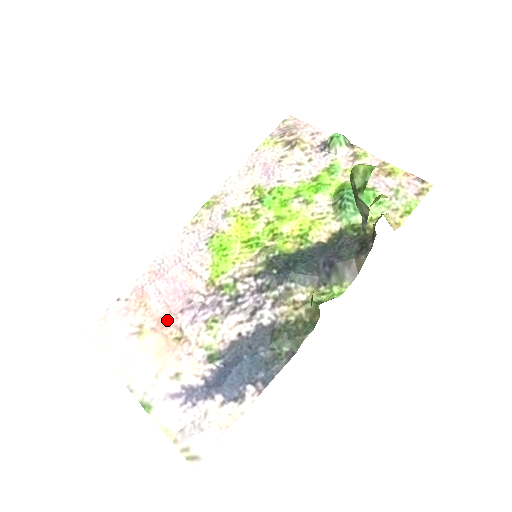
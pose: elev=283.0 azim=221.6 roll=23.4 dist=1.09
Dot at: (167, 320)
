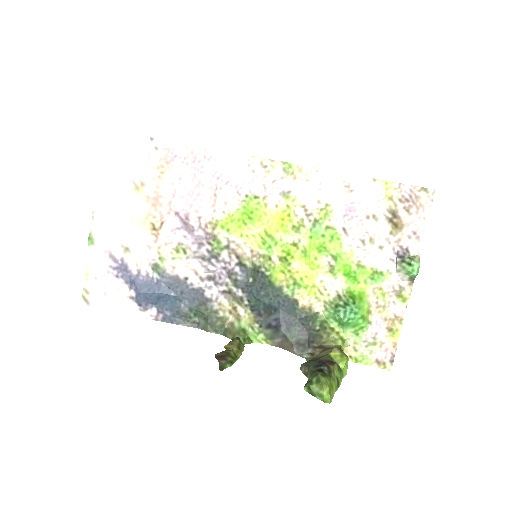
Dot at: (162, 205)
